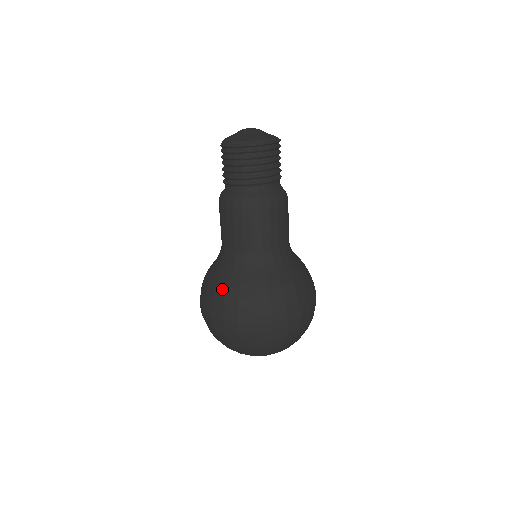
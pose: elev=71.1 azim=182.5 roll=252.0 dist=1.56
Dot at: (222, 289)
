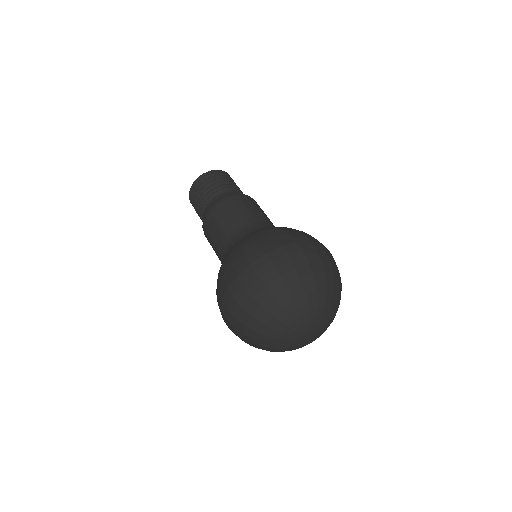
Dot at: (236, 251)
